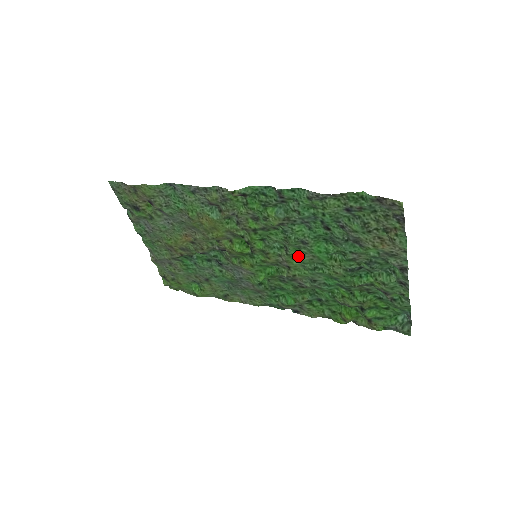
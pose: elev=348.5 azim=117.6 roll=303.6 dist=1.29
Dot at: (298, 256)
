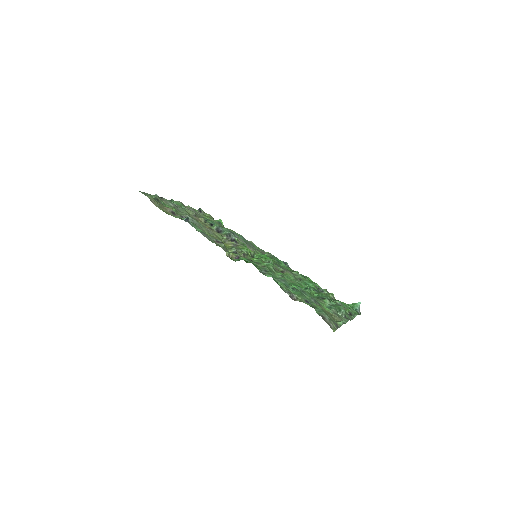
Dot at: (283, 275)
